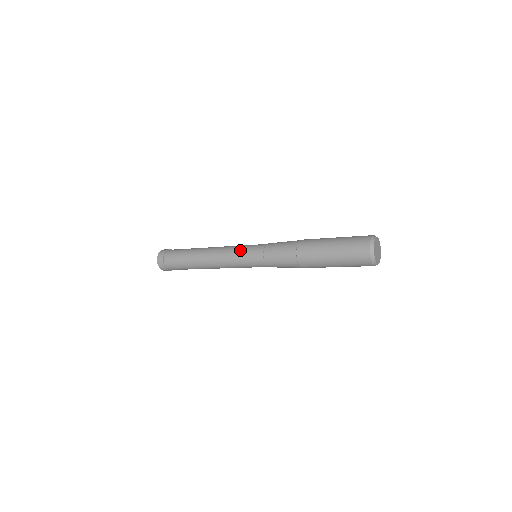
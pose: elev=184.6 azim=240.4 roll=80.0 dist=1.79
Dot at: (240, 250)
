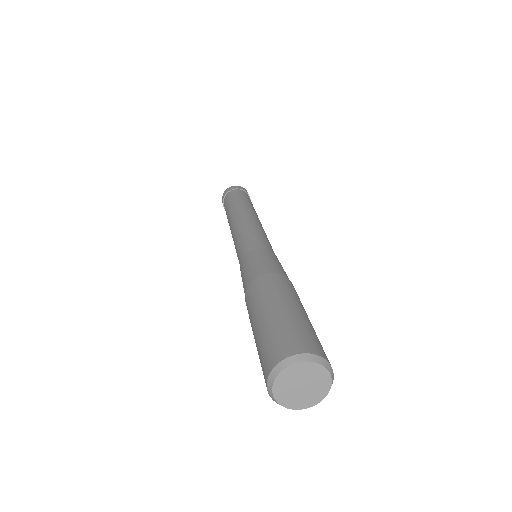
Dot at: (247, 233)
